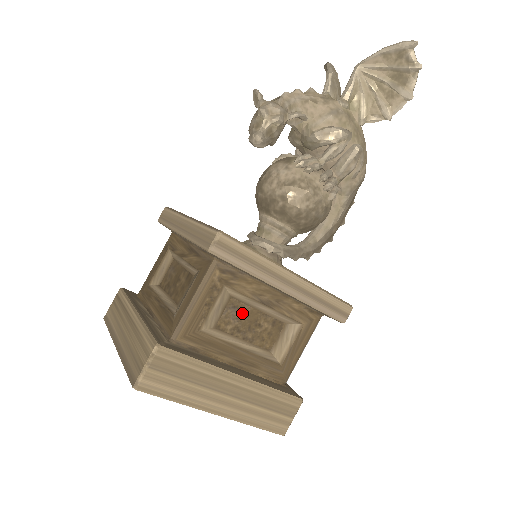
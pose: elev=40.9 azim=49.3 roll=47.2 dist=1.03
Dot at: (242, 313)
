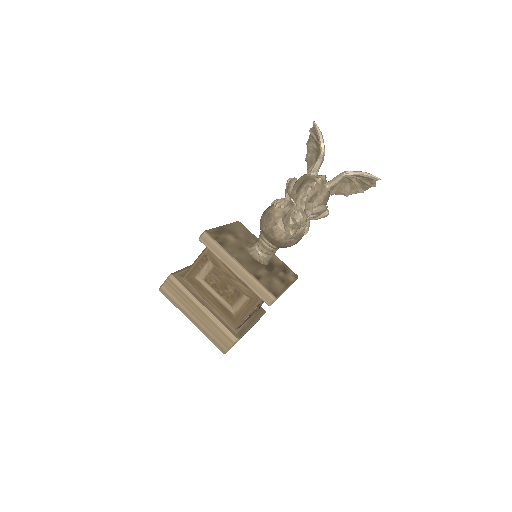
Dot at: occluded
